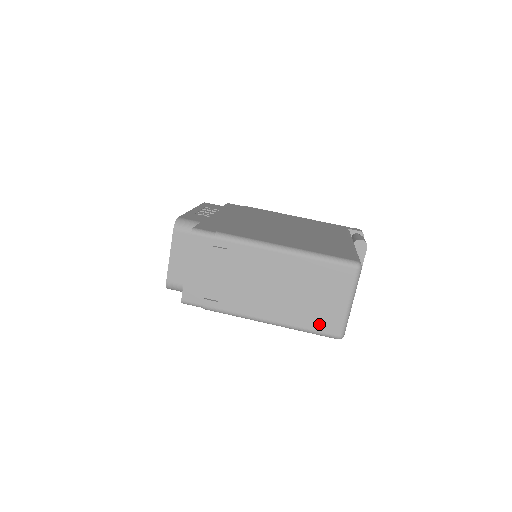
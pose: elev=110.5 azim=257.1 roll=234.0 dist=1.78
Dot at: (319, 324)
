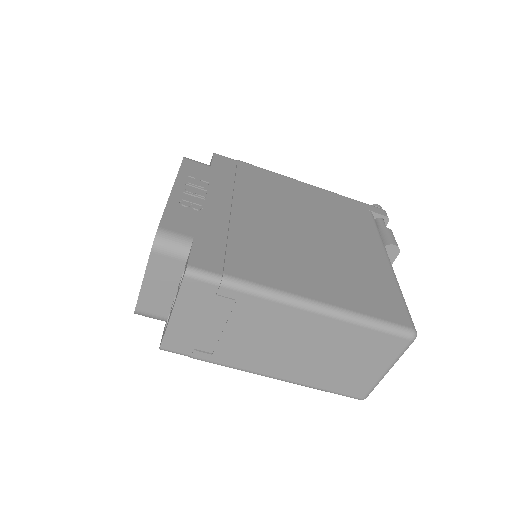
Dot at: (342, 387)
